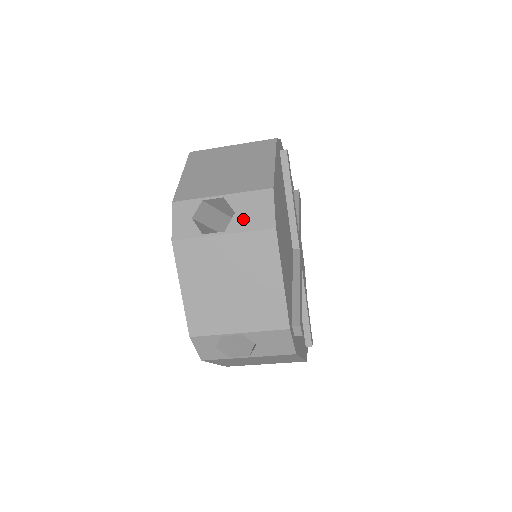
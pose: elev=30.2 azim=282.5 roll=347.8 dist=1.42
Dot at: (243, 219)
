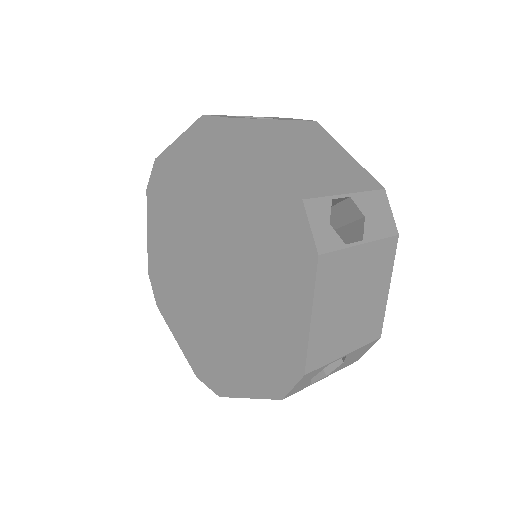
Dot at: (373, 225)
